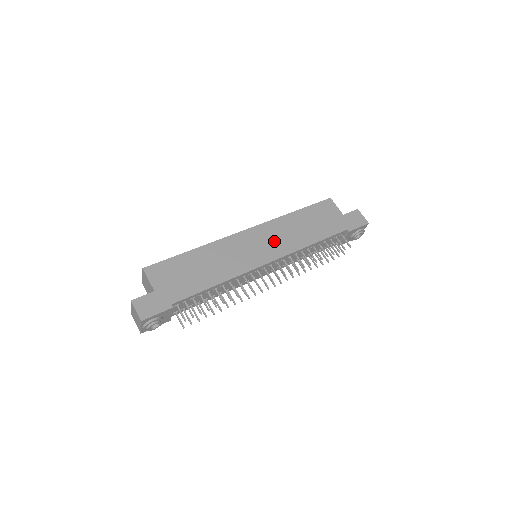
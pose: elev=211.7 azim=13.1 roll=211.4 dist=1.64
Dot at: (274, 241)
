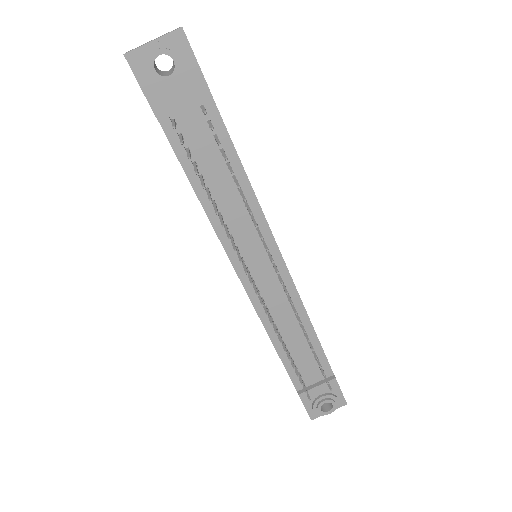
Dot at: occluded
